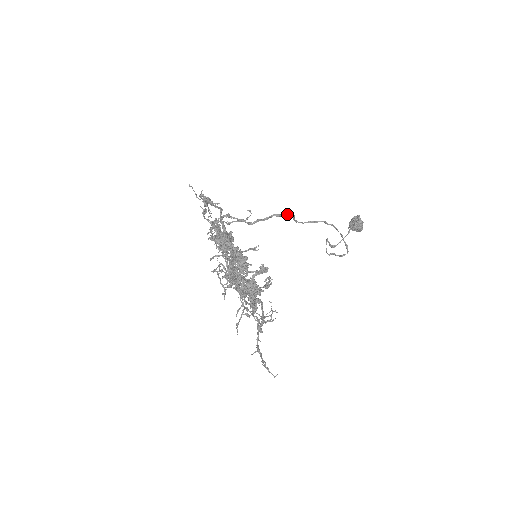
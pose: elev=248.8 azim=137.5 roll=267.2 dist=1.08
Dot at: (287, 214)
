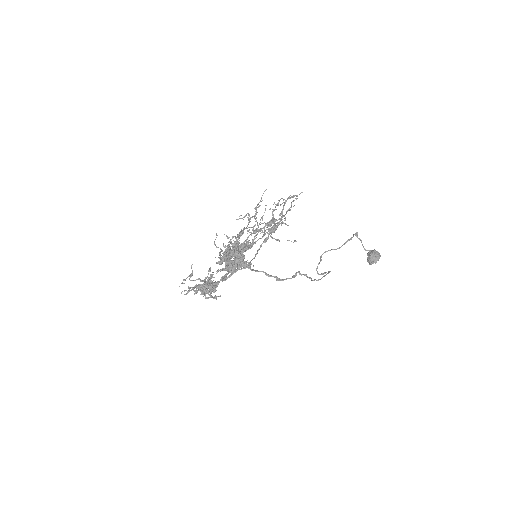
Dot at: (288, 278)
